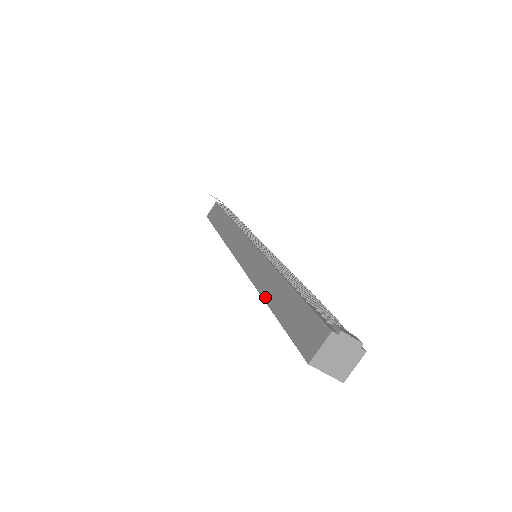
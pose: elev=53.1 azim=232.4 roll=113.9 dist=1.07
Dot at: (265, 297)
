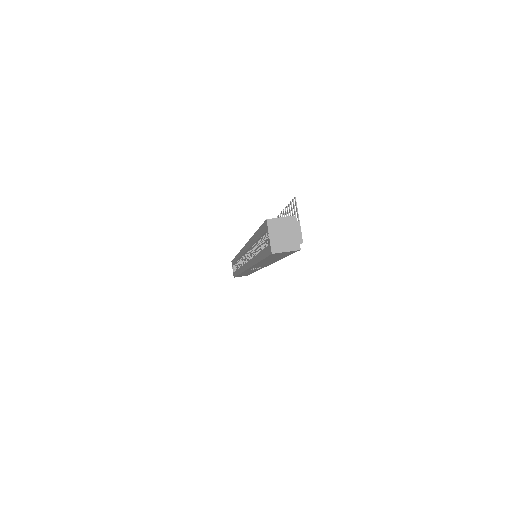
Dot at: occluded
